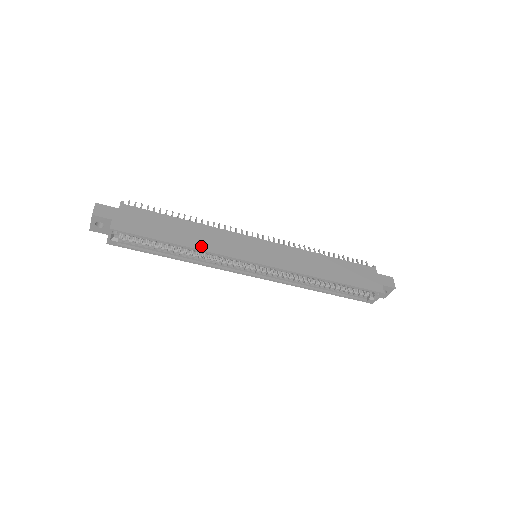
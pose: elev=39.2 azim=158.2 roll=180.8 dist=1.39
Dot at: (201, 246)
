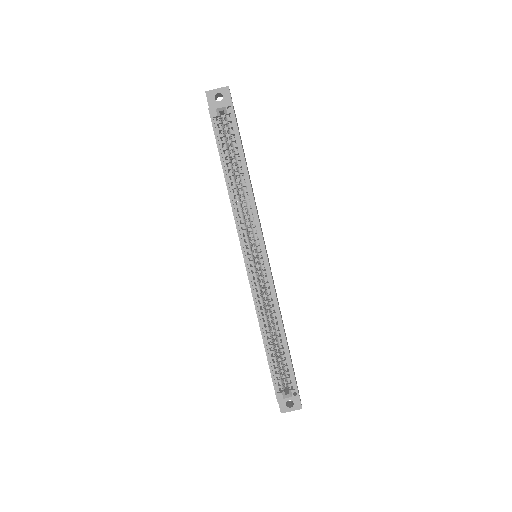
Dot at: occluded
